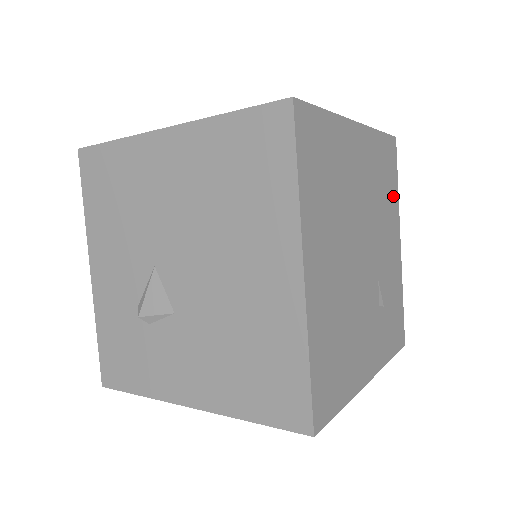
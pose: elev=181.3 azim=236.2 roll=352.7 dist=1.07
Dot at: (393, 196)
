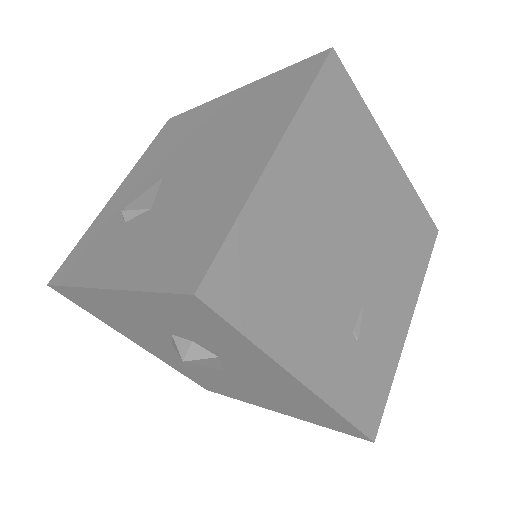
Dot at: (416, 269)
